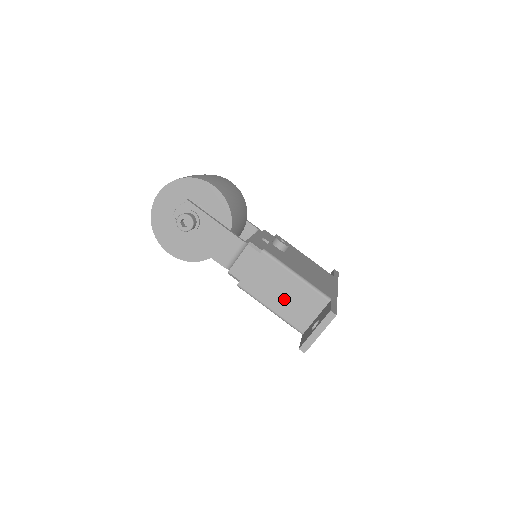
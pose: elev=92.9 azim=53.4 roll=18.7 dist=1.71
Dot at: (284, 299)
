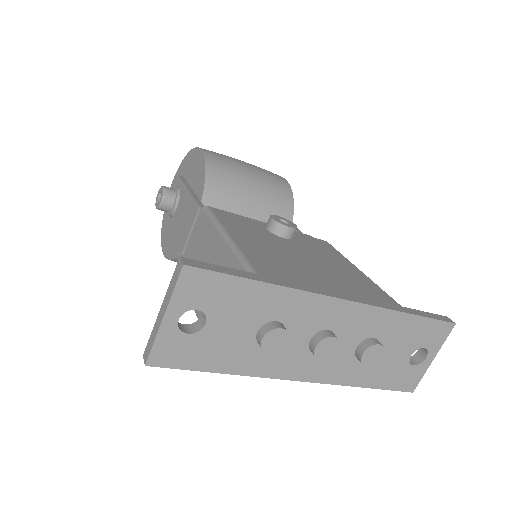
Dot at: occluded
